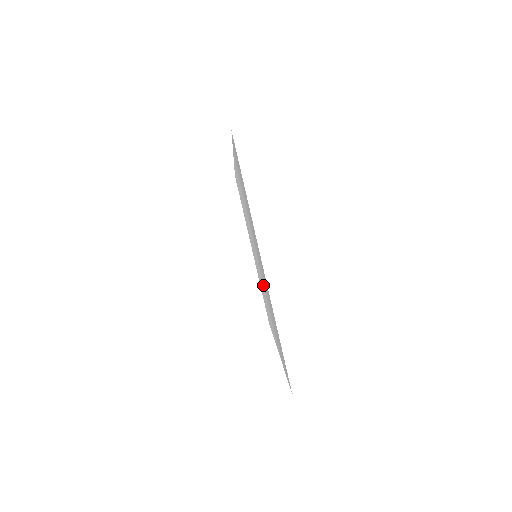
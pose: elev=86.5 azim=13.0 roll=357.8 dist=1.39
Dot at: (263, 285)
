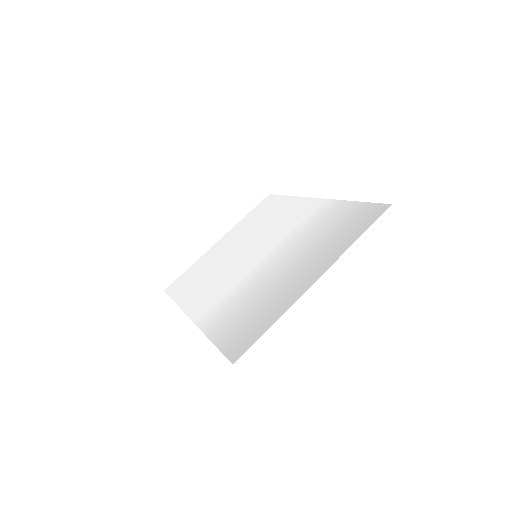
Dot at: (247, 277)
